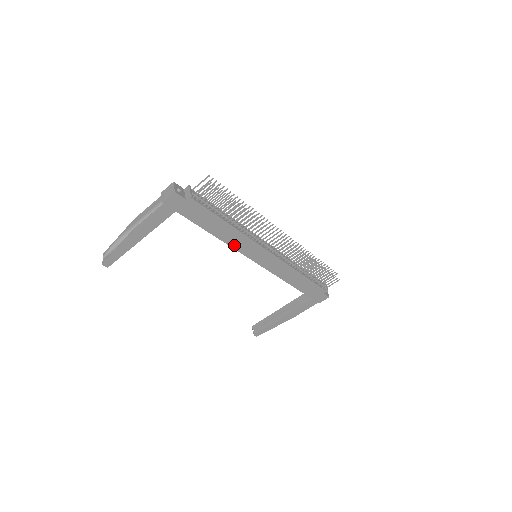
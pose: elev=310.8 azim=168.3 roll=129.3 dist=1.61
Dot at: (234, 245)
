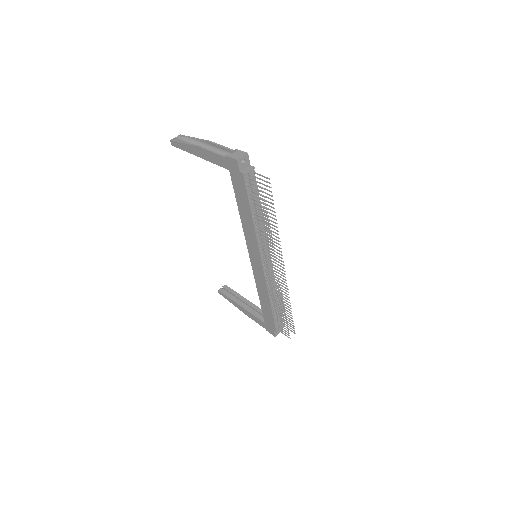
Dot at: (246, 233)
